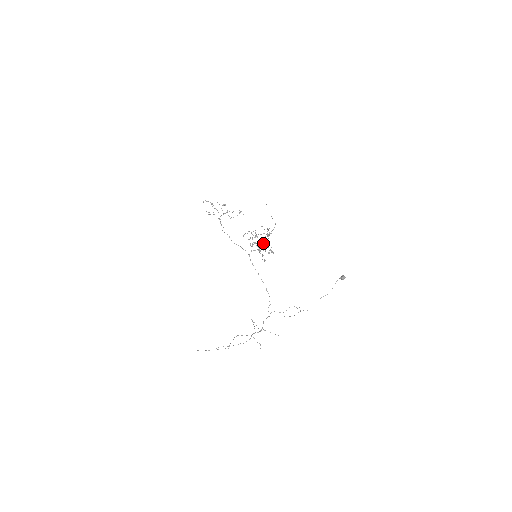
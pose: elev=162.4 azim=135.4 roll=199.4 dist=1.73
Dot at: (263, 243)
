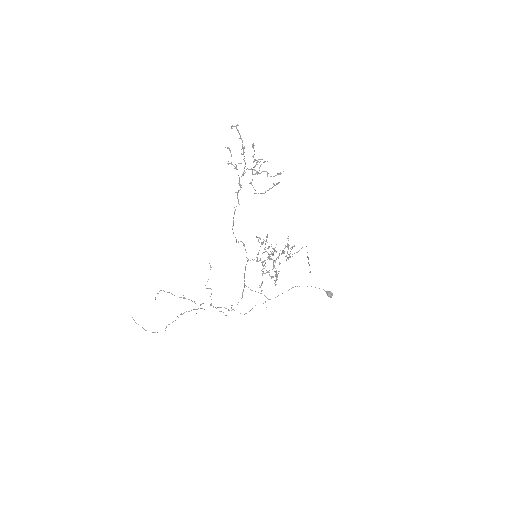
Dot at: (273, 267)
